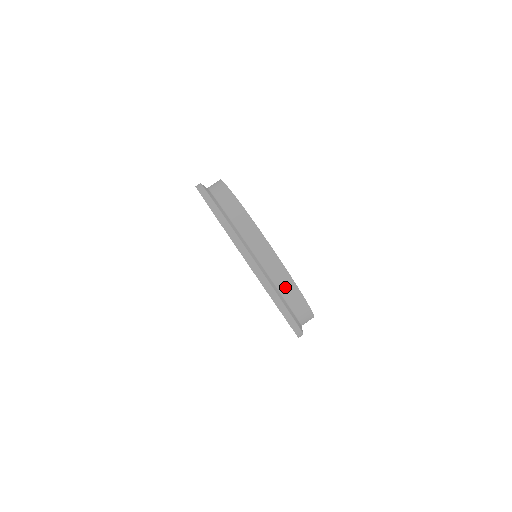
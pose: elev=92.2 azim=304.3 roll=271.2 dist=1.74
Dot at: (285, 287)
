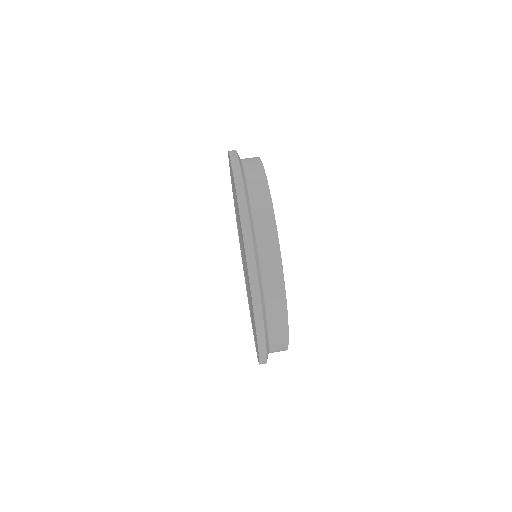
Dot at: (262, 219)
